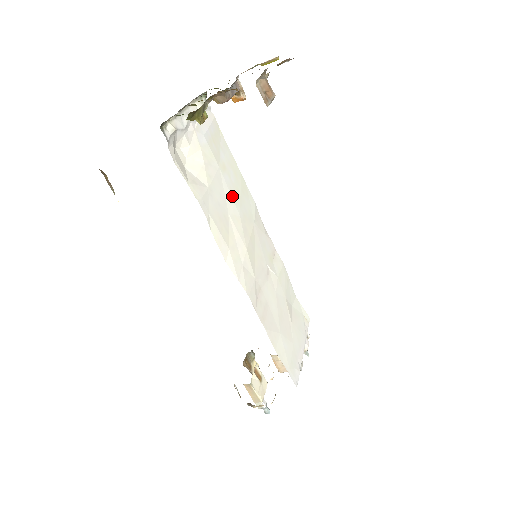
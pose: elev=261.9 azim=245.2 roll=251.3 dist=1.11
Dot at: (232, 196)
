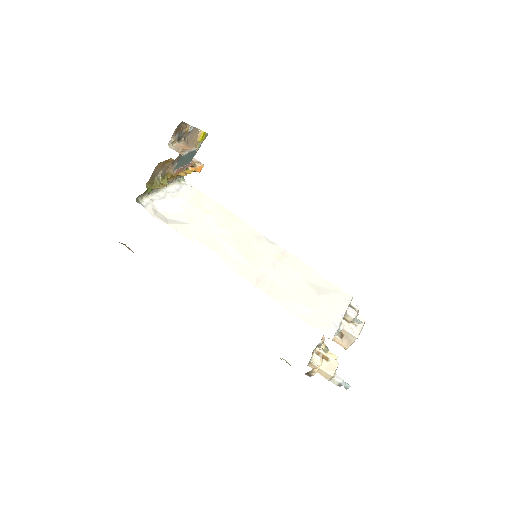
Dot at: (219, 225)
